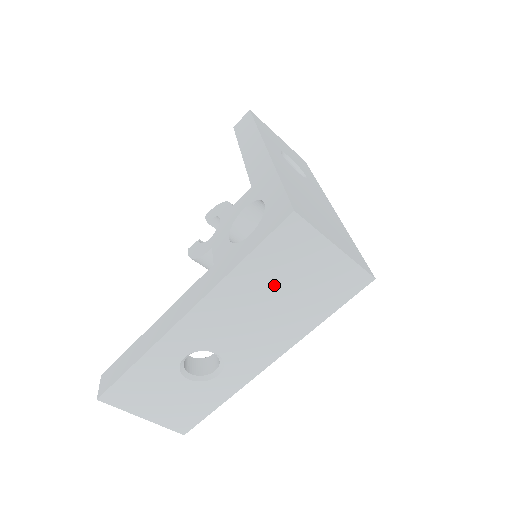
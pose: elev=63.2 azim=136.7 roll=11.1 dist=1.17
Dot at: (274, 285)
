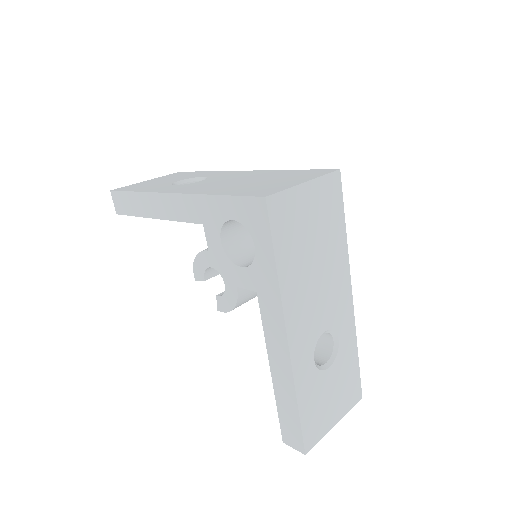
Dot at: (304, 251)
